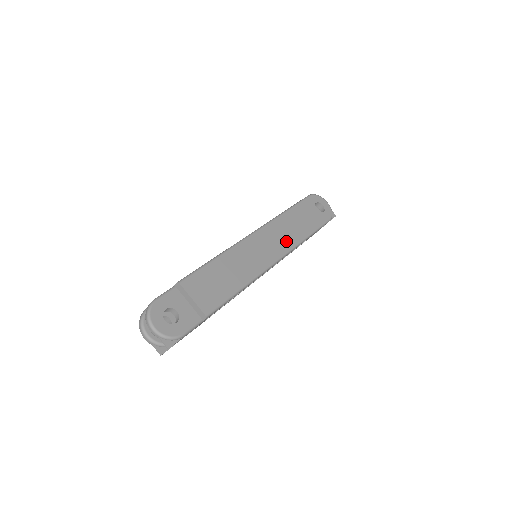
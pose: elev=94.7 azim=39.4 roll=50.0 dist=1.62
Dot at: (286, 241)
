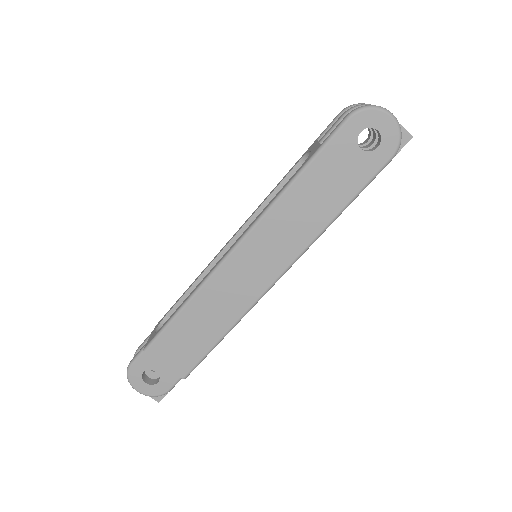
Dot at: (290, 244)
